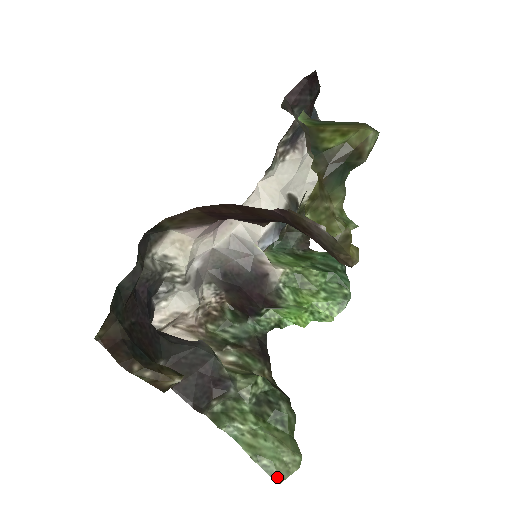
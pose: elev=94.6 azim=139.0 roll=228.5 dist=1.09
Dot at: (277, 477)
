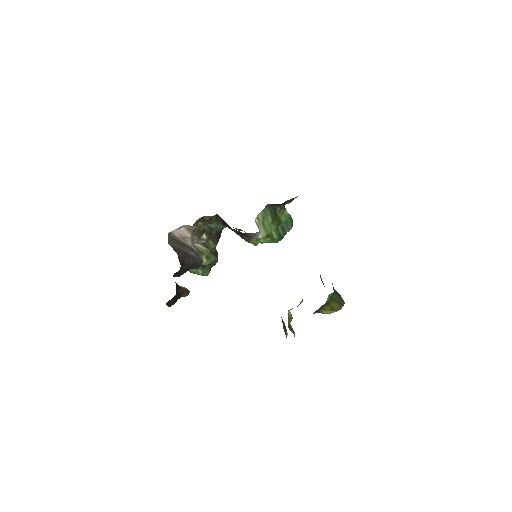
Dot at: occluded
